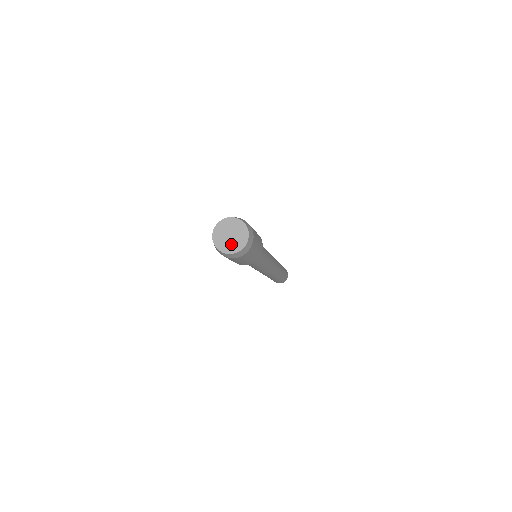
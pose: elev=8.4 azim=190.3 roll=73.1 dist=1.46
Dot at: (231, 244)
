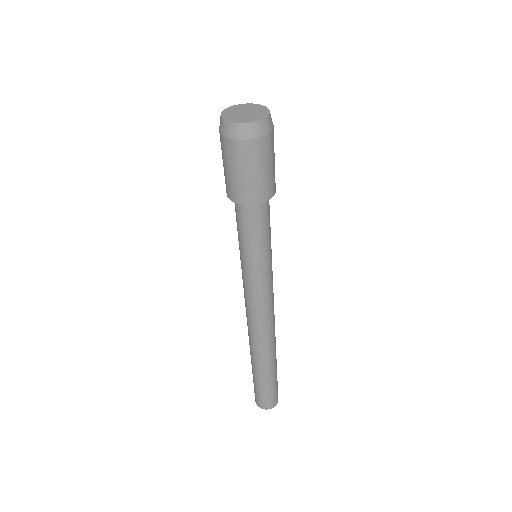
Dot at: (241, 117)
